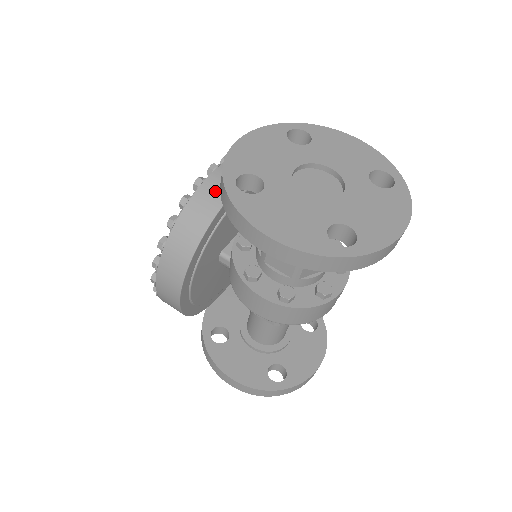
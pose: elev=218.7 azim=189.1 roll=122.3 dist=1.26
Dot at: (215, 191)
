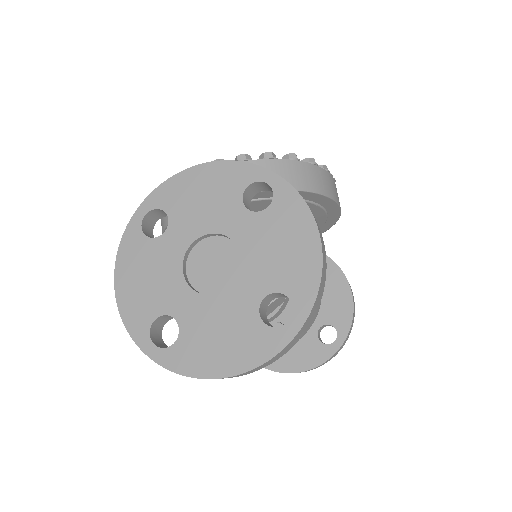
Dot at: occluded
